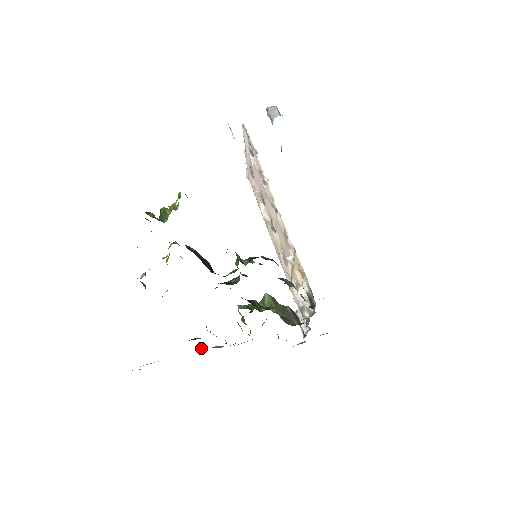
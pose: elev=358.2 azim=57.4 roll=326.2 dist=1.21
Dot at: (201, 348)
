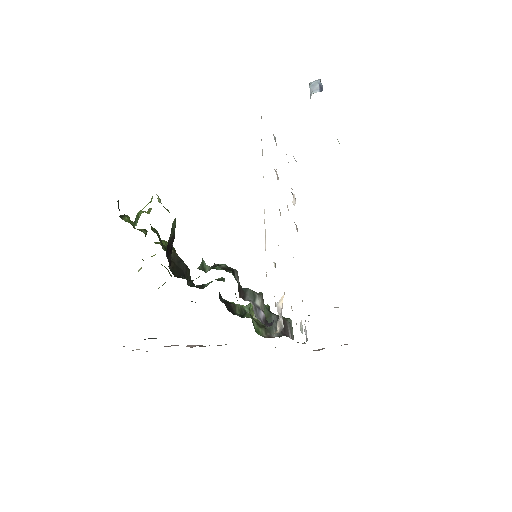
Dot at: occluded
